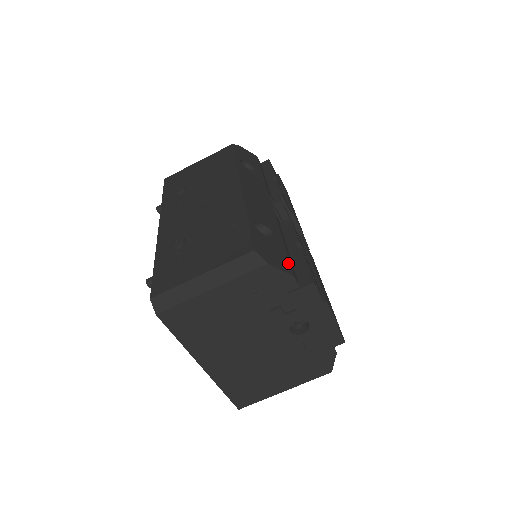
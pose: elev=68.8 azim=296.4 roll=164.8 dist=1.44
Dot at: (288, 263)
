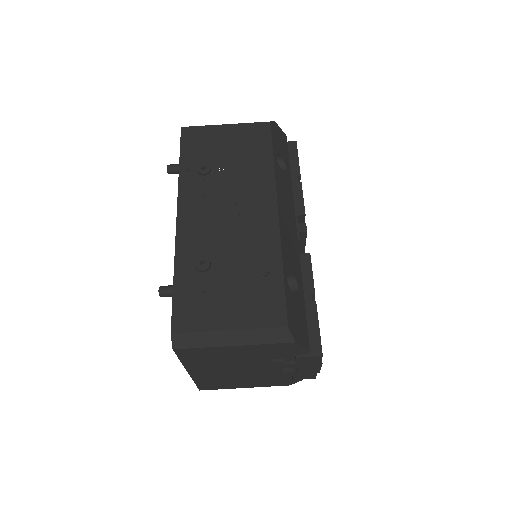
Dot at: (307, 330)
